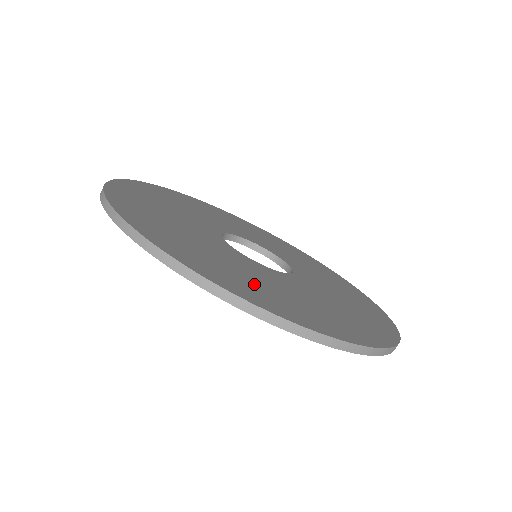
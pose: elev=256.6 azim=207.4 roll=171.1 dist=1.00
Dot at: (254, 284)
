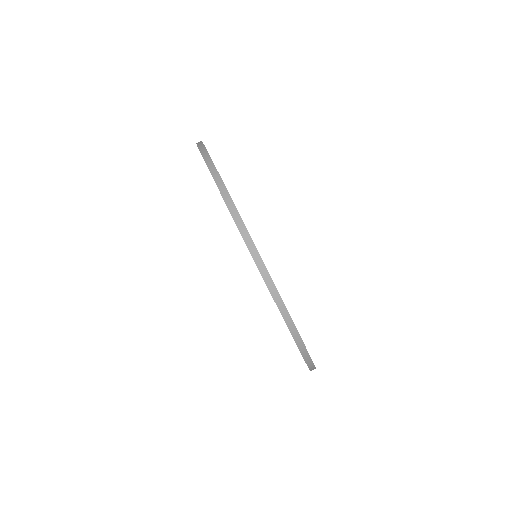
Dot at: occluded
